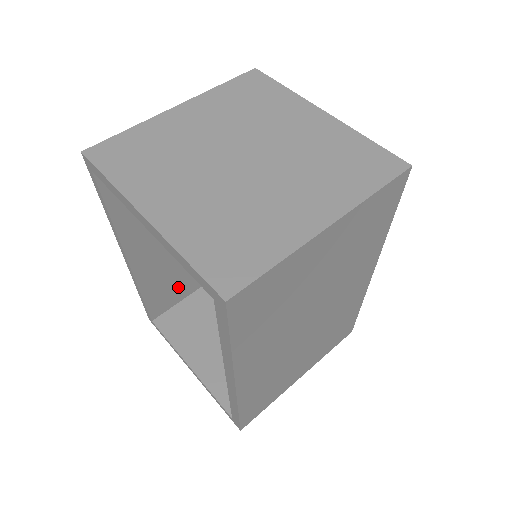
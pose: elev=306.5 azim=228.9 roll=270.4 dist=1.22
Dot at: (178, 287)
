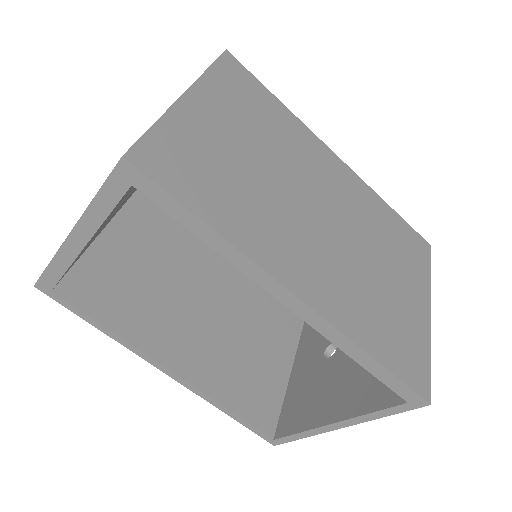
Dot at: (262, 384)
